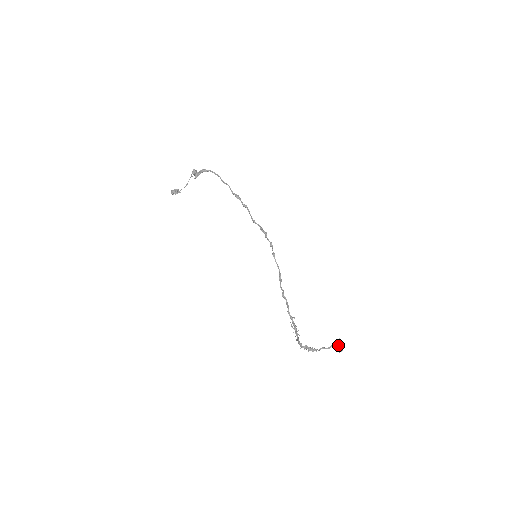
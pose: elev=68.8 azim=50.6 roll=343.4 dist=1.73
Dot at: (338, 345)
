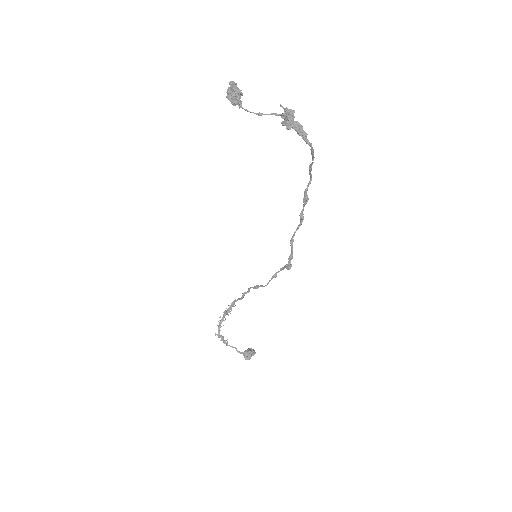
Dot at: (249, 354)
